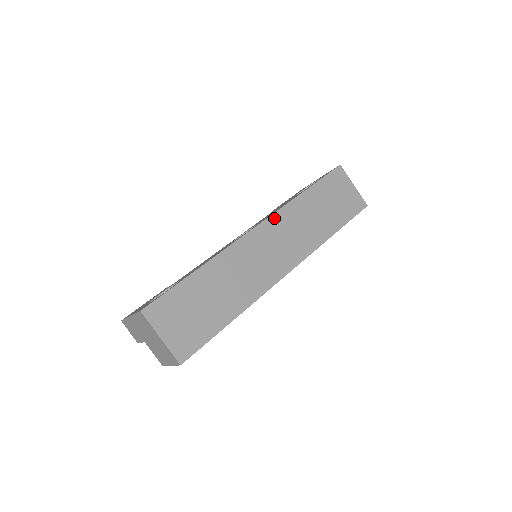
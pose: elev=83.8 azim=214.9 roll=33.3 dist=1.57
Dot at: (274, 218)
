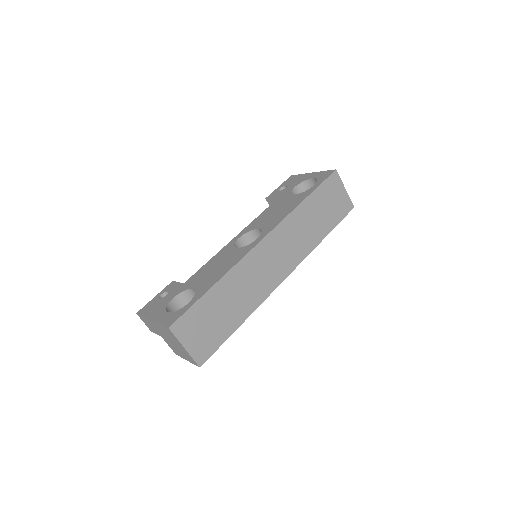
Dot at: (277, 229)
